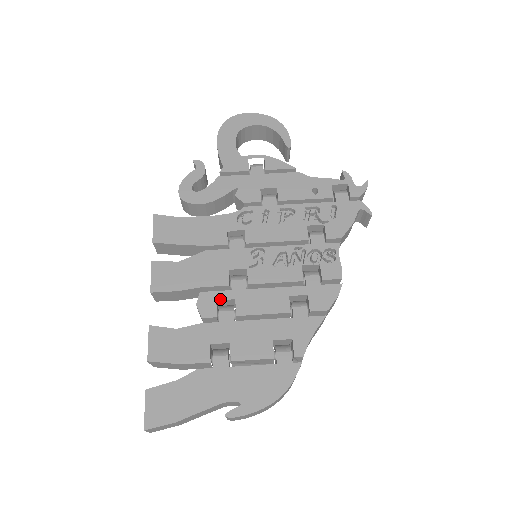
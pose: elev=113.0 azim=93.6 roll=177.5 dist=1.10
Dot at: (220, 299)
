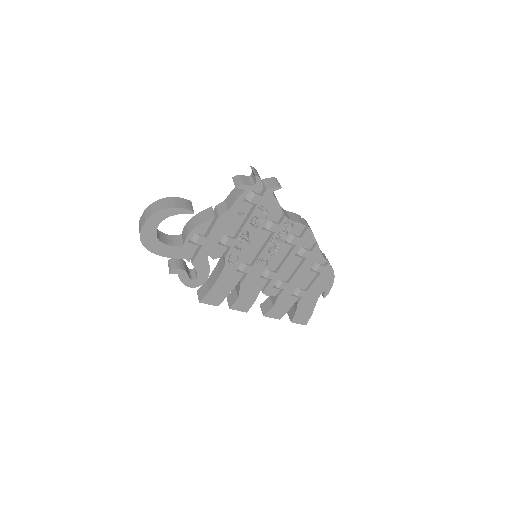
Dot at: (273, 286)
